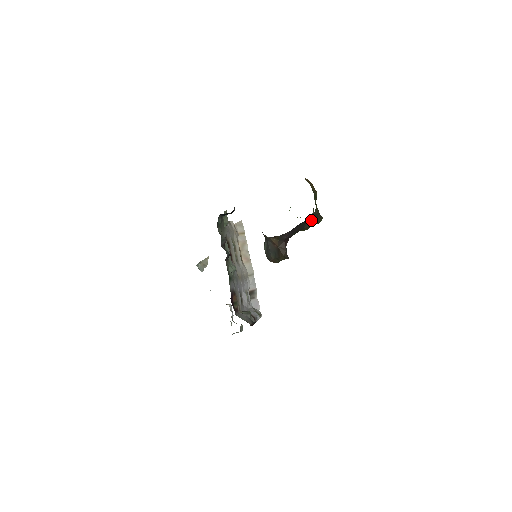
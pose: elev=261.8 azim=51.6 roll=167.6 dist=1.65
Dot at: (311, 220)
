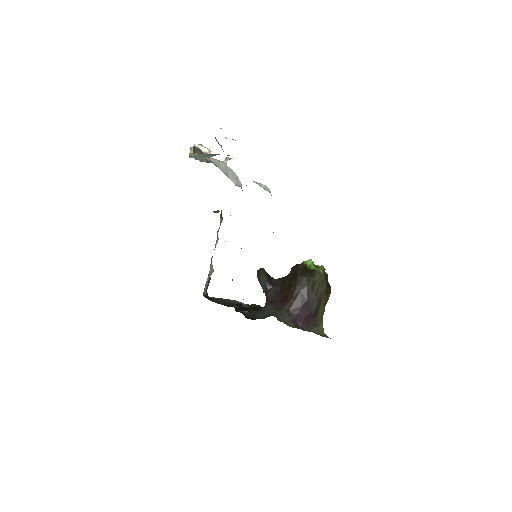
Dot at: occluded
